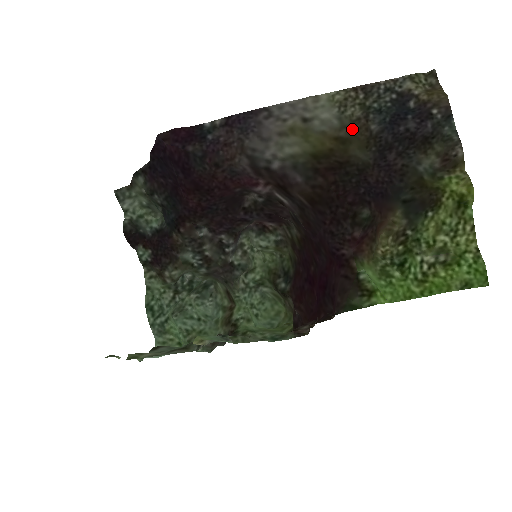
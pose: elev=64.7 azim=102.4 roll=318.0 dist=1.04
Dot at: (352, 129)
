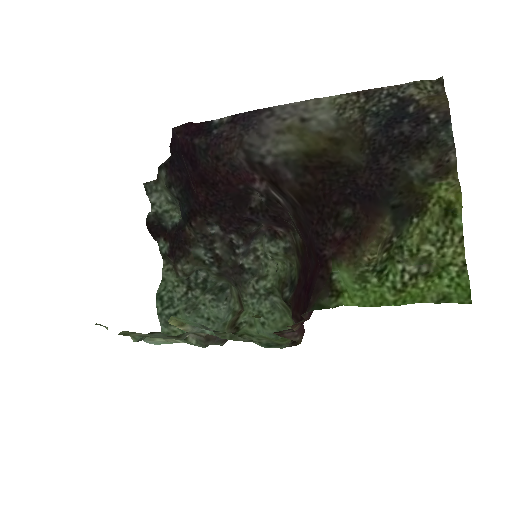
Dot at: (348, 131)
